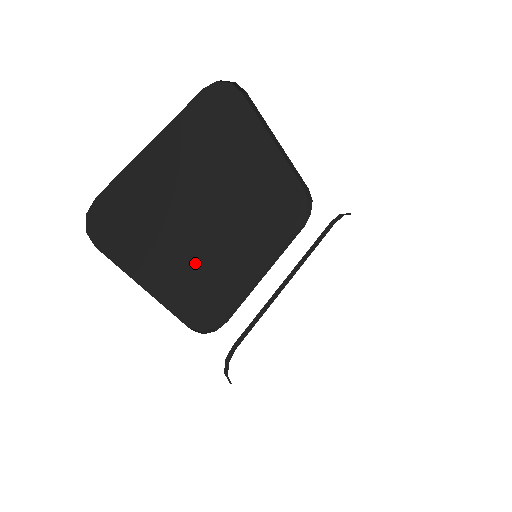
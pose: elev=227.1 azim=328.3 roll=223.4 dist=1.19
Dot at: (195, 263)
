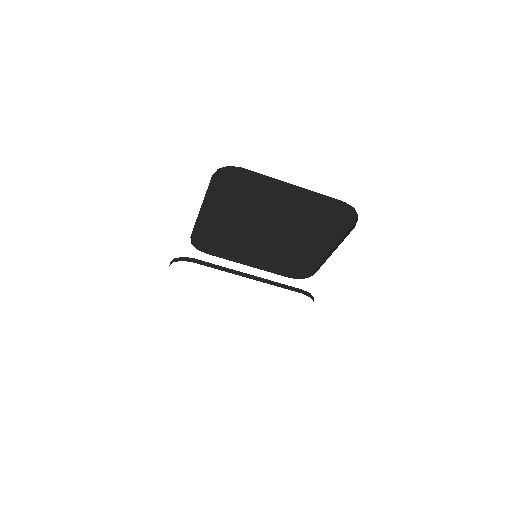
Dot at: (233, 226)
